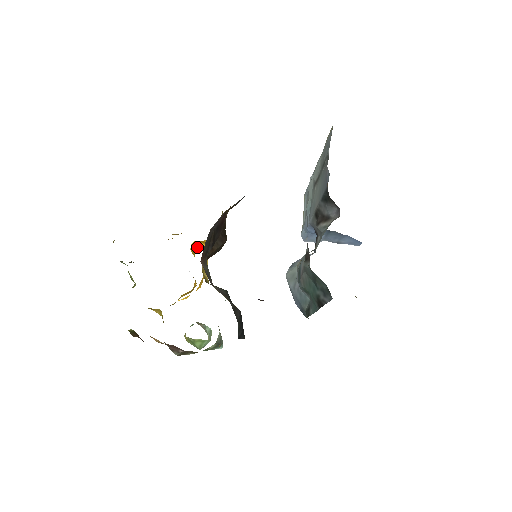
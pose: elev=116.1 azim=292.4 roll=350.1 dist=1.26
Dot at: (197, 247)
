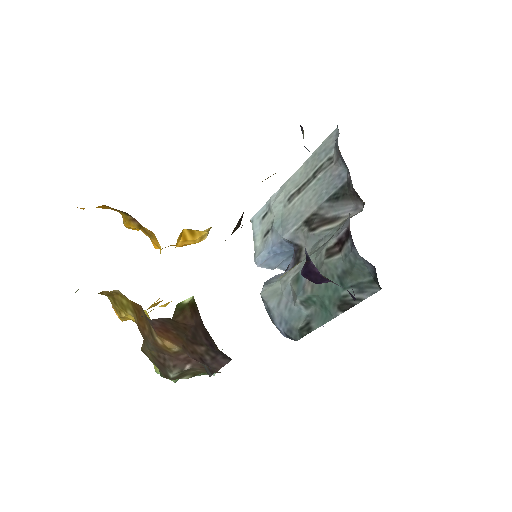
Dot at: (181, 240)
